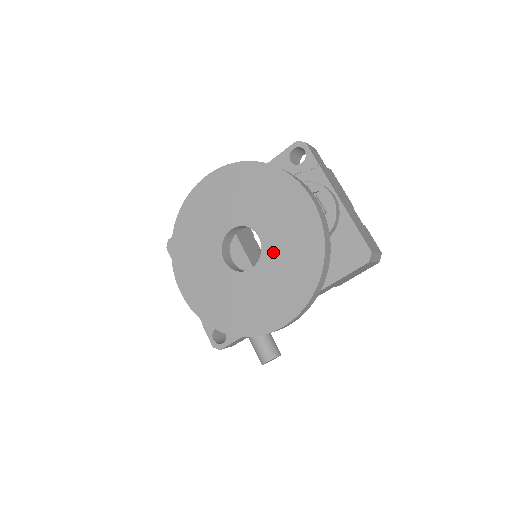
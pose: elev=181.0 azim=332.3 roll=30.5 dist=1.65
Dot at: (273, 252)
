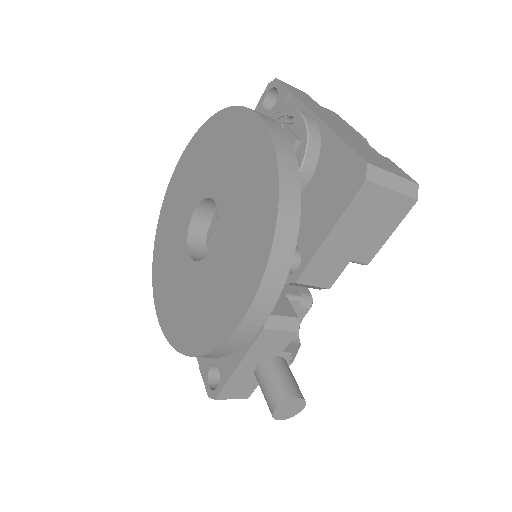
Dot at: (229, 213)
